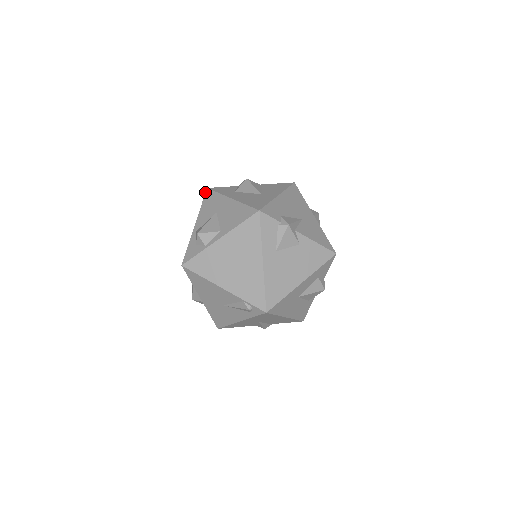
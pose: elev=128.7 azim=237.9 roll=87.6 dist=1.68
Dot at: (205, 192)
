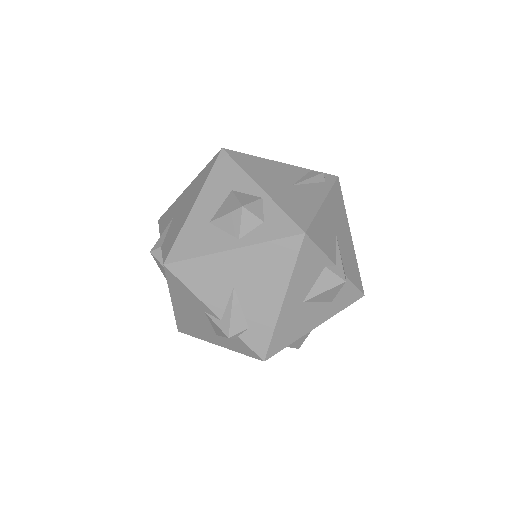
Dot at: (161, 216)
